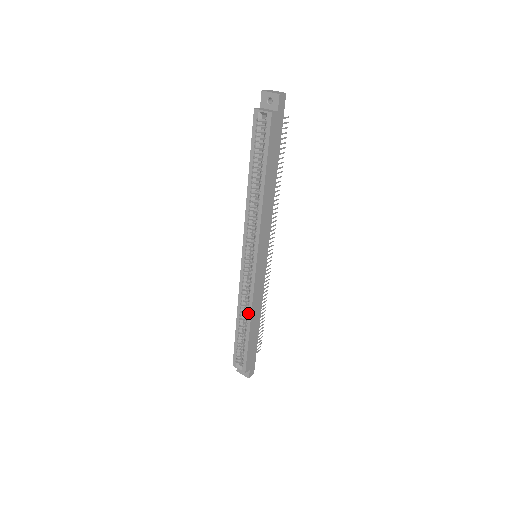
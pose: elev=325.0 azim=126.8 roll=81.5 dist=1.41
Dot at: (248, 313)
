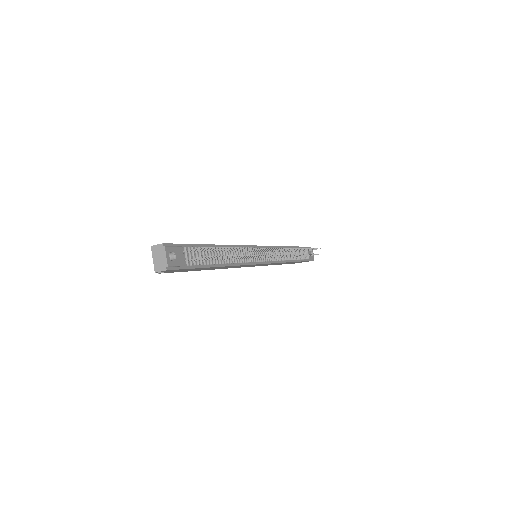
Dot at: occluded
